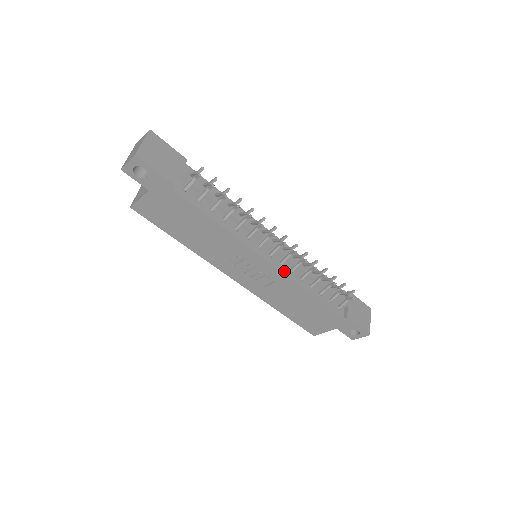
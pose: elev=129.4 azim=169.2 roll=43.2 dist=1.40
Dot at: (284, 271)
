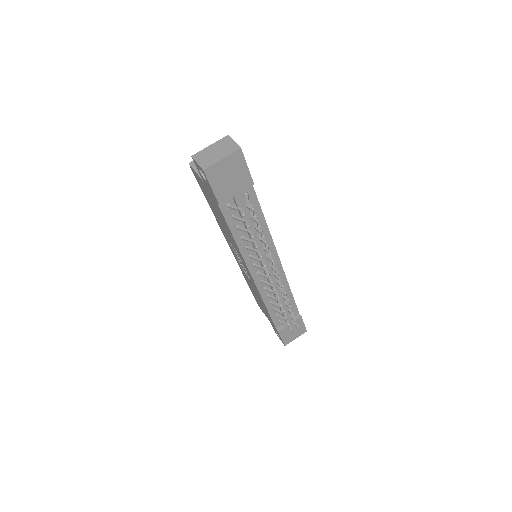
Dot at: (259, 287)
